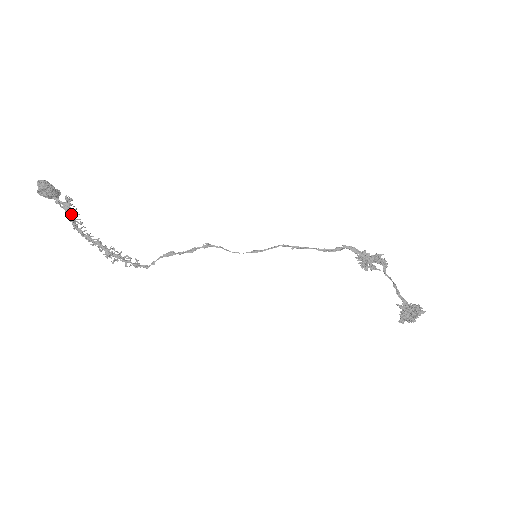
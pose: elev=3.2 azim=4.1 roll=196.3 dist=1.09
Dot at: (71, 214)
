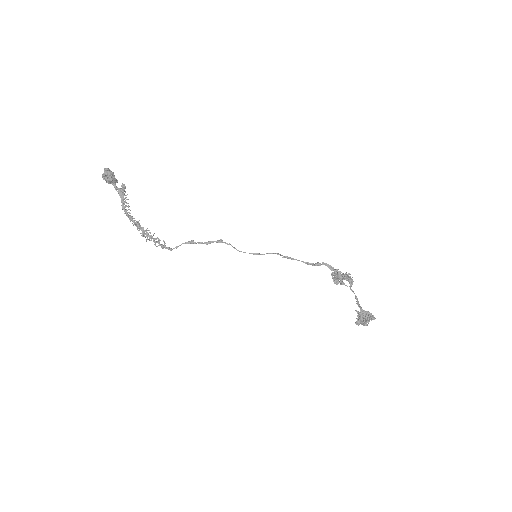
Dot at: (123, 198)
